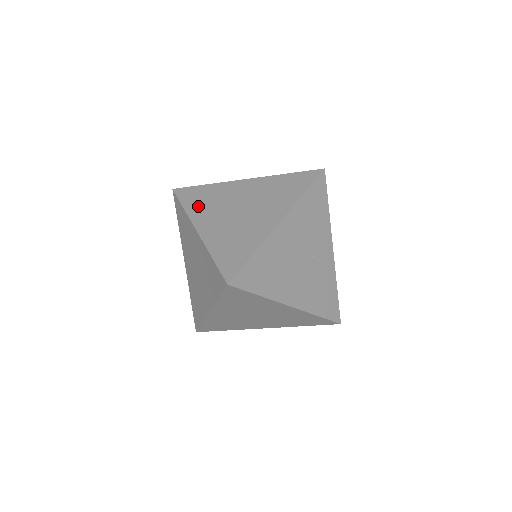
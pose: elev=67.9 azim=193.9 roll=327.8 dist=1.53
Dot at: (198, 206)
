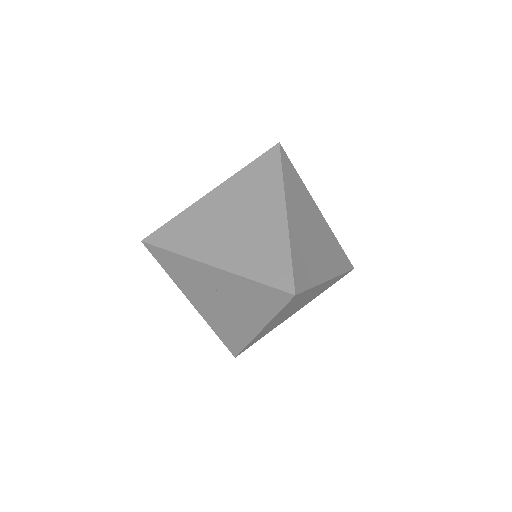
Dot at: occluded
